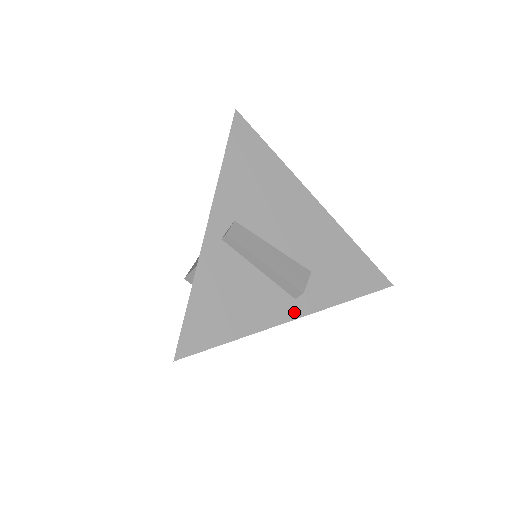
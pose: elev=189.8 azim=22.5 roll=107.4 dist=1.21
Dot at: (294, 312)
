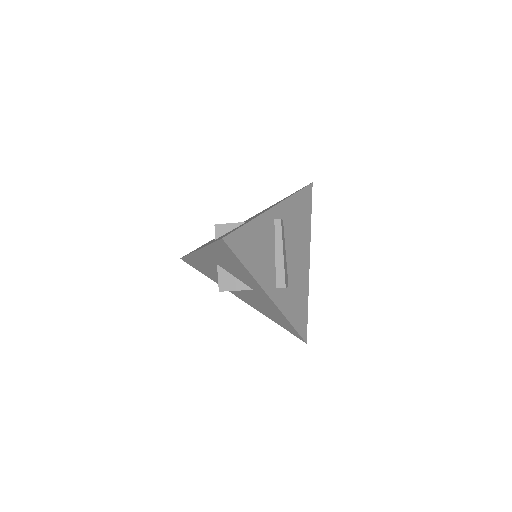
Dot at: (272, 293)
